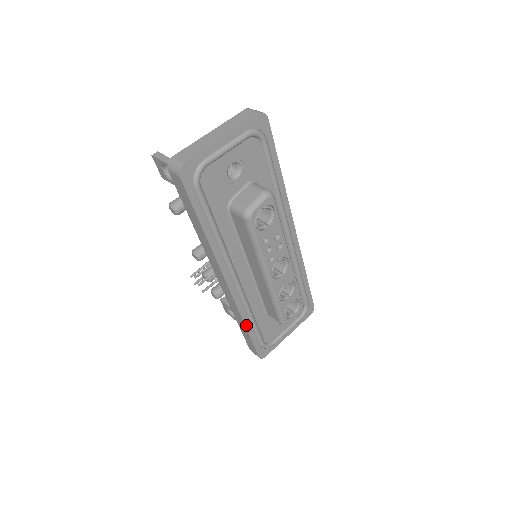
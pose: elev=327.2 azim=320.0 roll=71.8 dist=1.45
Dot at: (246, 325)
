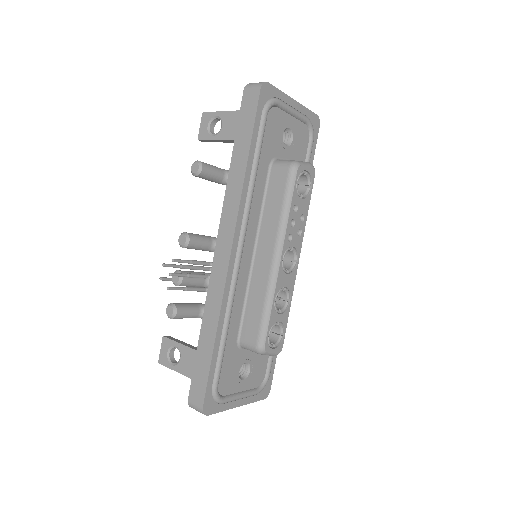
Dot at: (217, 331)
